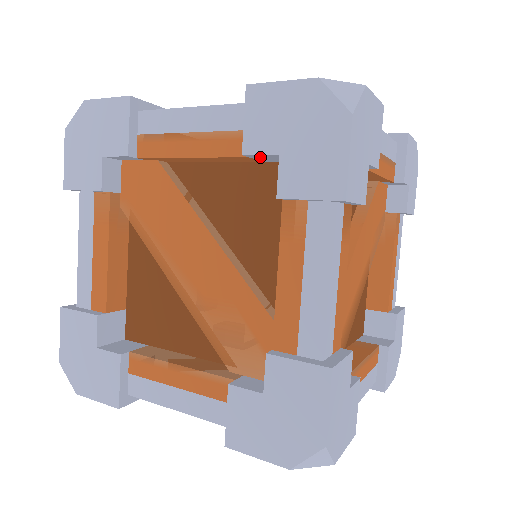
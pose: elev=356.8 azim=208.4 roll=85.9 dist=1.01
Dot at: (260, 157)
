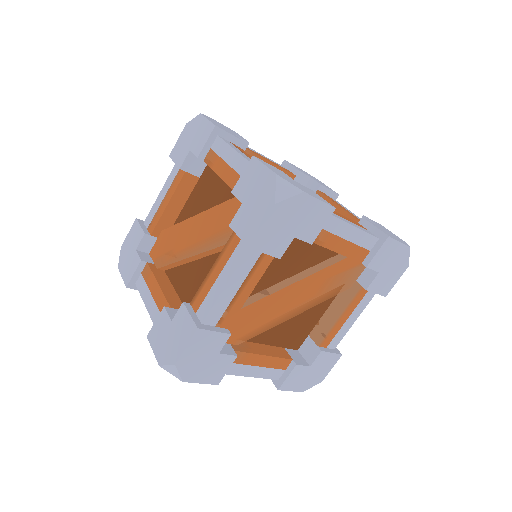
Dot at: occluded
